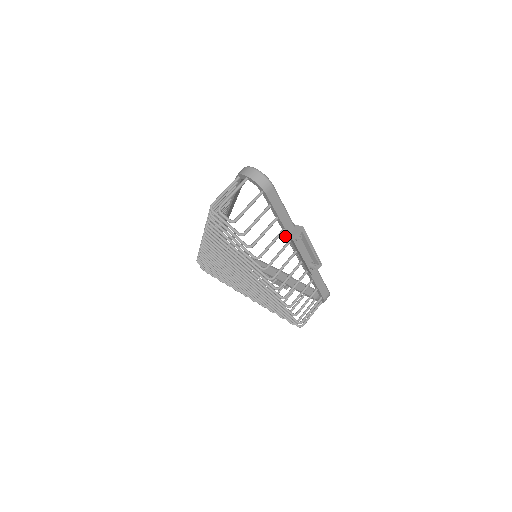
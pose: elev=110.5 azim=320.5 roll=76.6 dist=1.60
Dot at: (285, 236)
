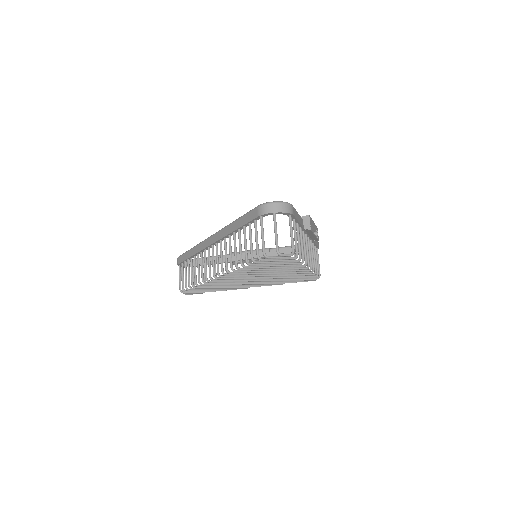
Dot at: occluded
